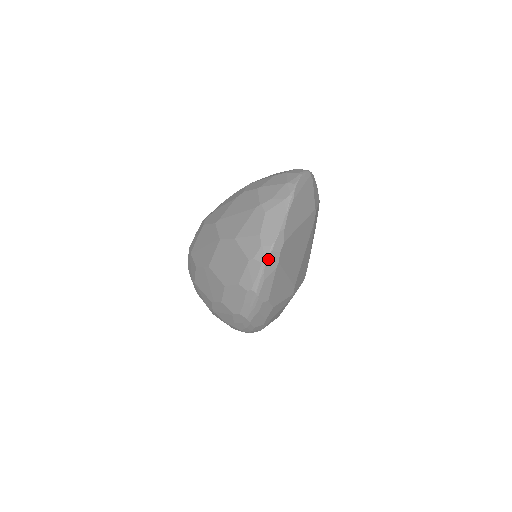
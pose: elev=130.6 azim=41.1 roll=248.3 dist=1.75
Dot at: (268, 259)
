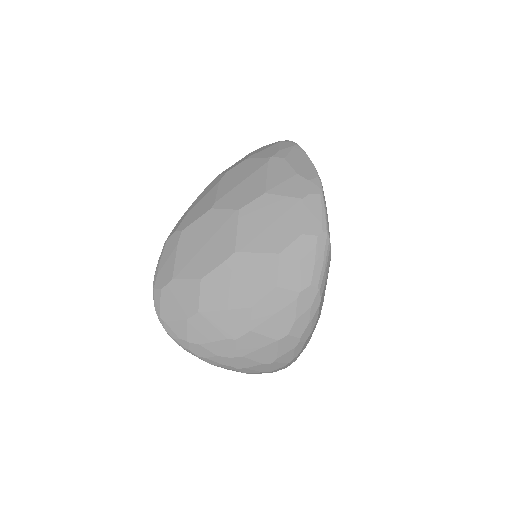
Dot at: (322, 190)
